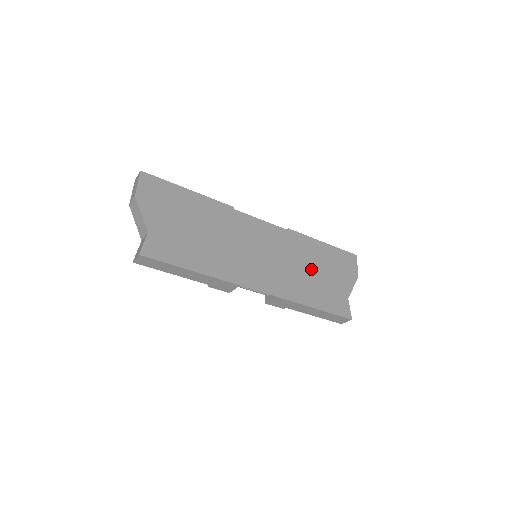
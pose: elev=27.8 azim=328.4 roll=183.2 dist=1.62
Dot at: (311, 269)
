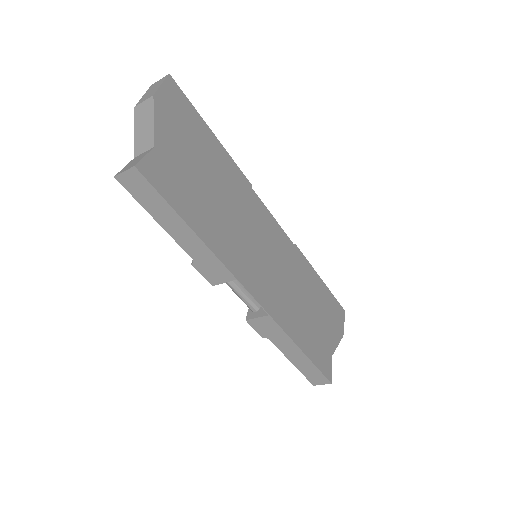
Dot at: (306, 302)
